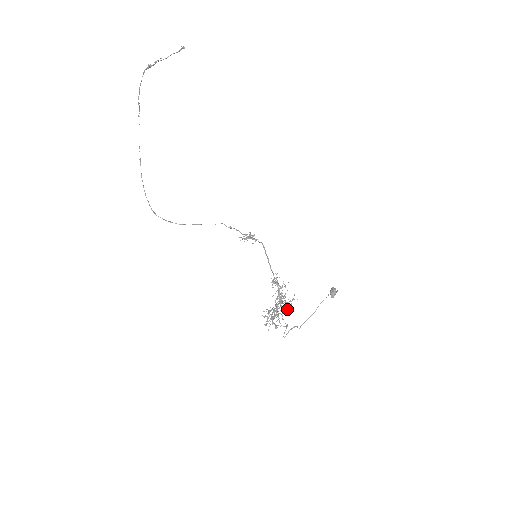
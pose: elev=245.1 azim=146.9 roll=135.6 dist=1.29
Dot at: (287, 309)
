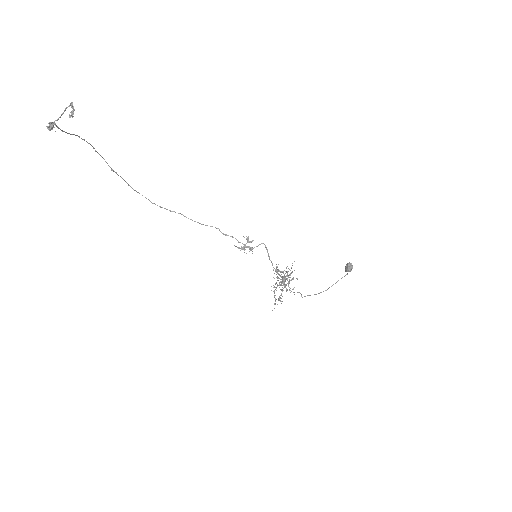
Dot at: (290, 288)
